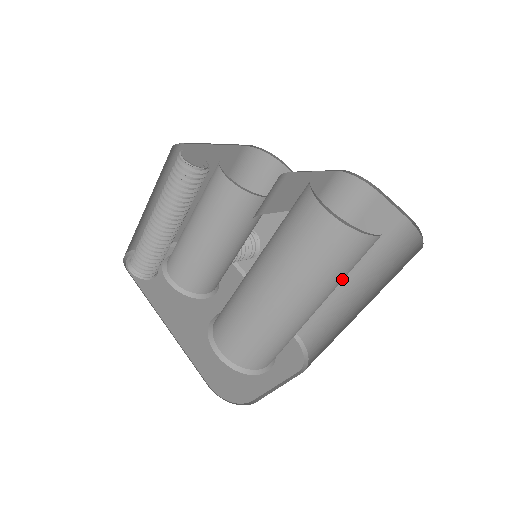
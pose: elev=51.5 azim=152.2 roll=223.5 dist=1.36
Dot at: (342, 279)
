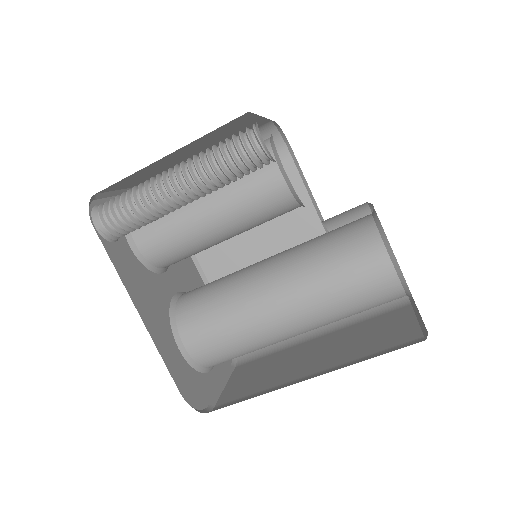
Dot at: occluded
